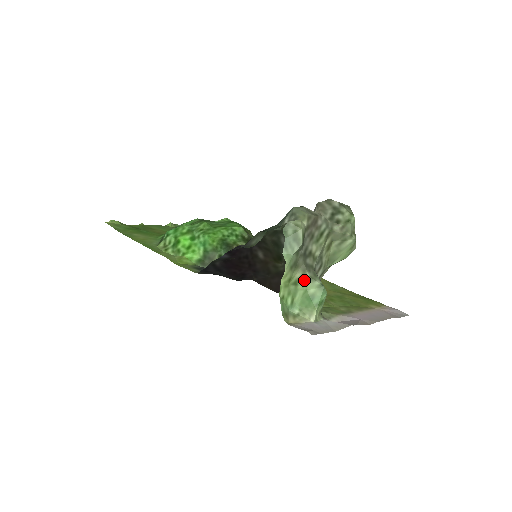
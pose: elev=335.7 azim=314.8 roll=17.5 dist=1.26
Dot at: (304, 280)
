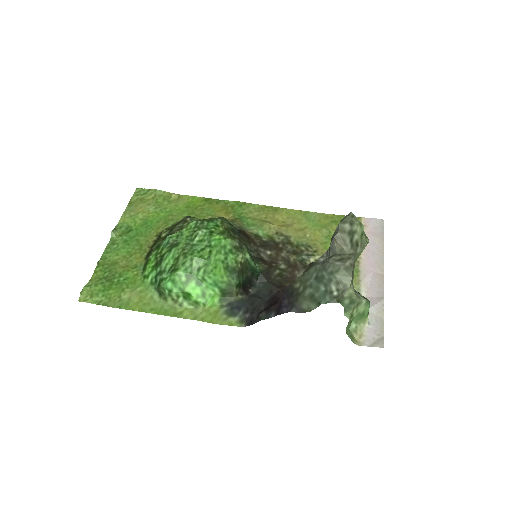
Dot at: (355, 309)
